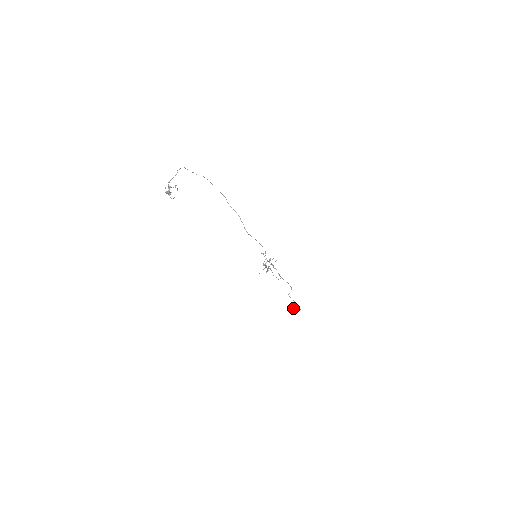
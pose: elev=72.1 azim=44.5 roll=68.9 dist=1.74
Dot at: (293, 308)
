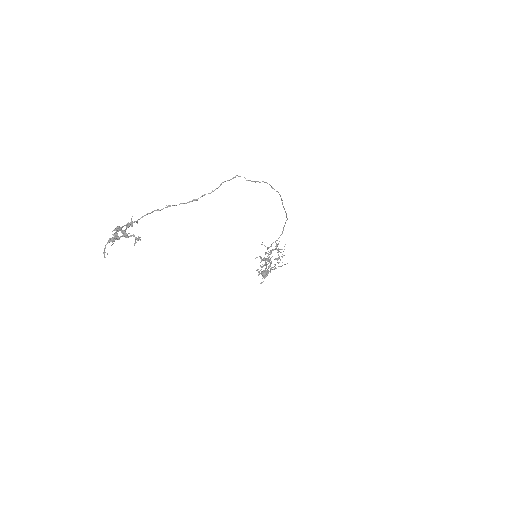
Dot at: (262, 272)
